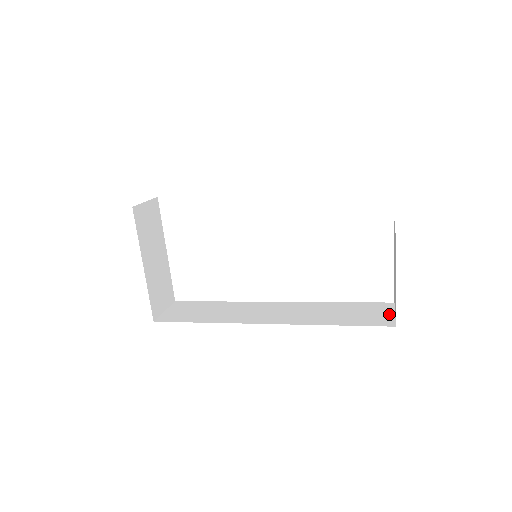
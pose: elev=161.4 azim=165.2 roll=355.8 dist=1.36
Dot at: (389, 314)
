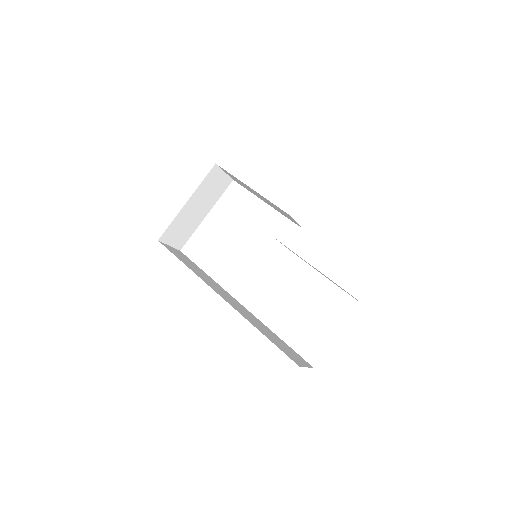
Dot at: (303, 364)
